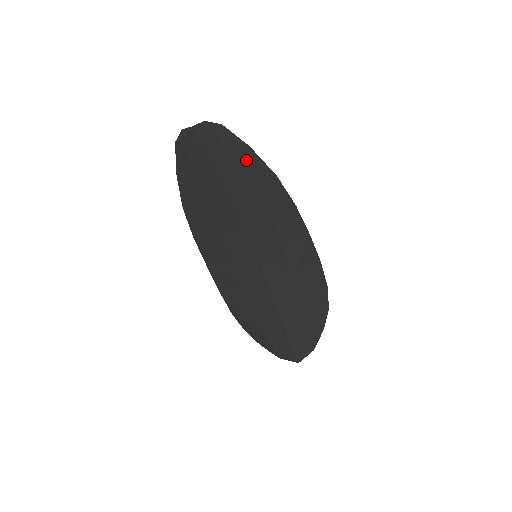
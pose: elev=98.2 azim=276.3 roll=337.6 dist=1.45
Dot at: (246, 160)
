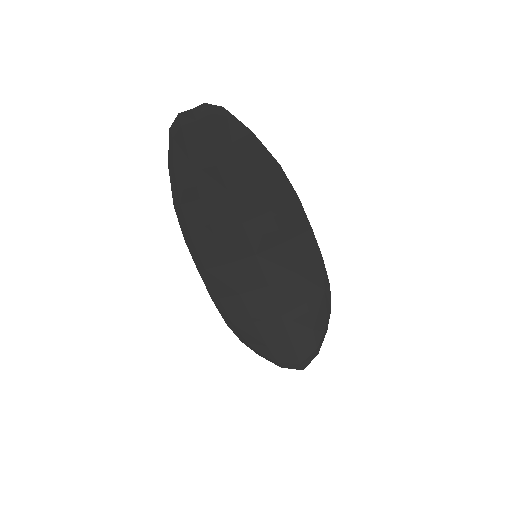
Dot at: (249, 147)
